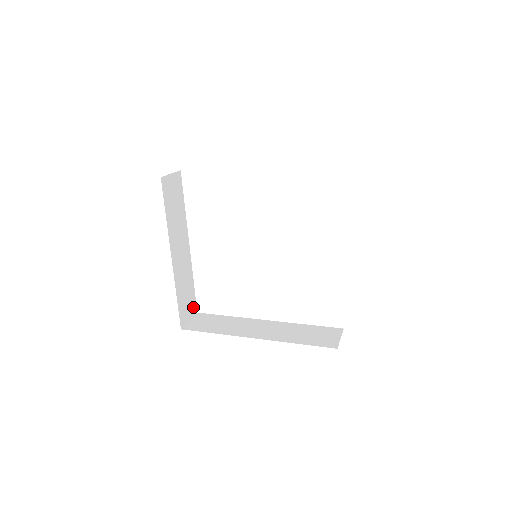
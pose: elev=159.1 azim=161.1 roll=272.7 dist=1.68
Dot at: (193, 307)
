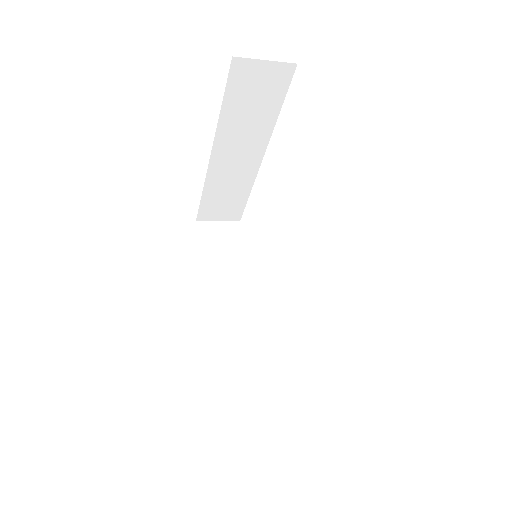
Dot at: (234, 214)
